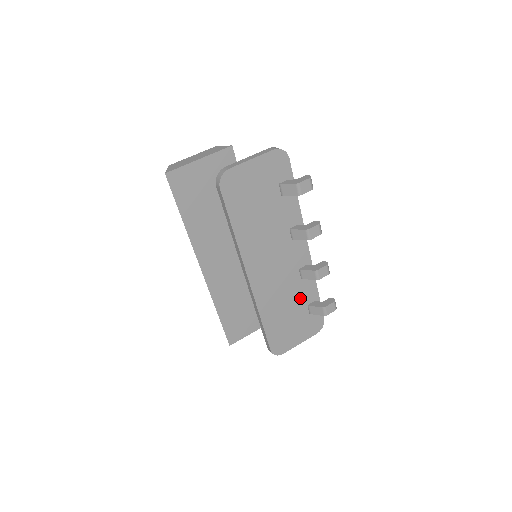
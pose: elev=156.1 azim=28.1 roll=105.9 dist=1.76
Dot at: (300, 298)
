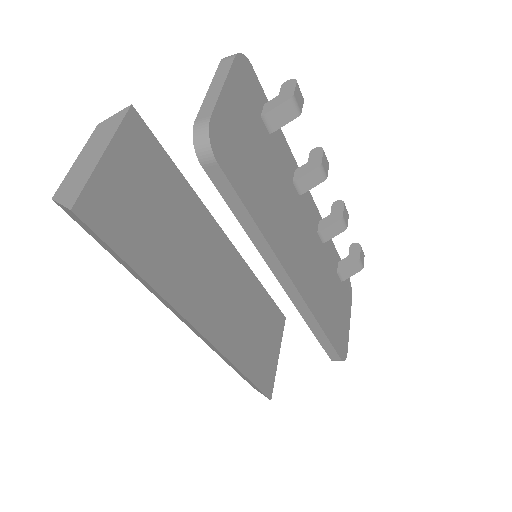
Dot at: (330, 270)
